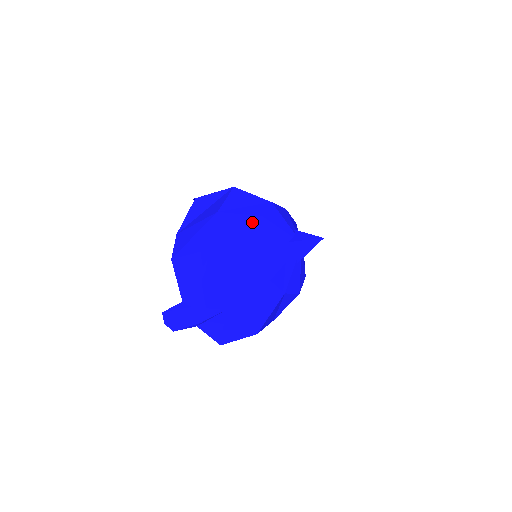
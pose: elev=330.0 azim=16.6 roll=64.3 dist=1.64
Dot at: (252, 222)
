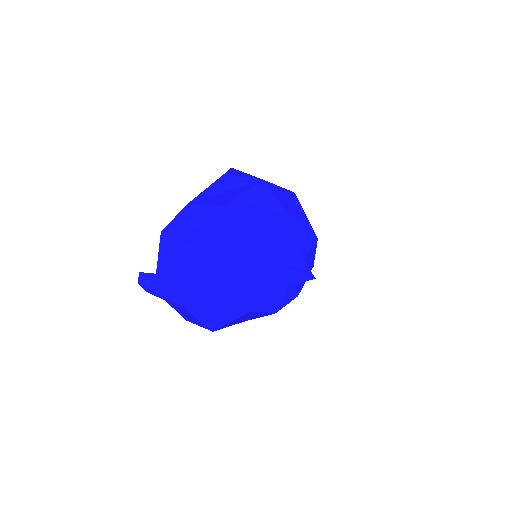
Dot at: (247, 233)
